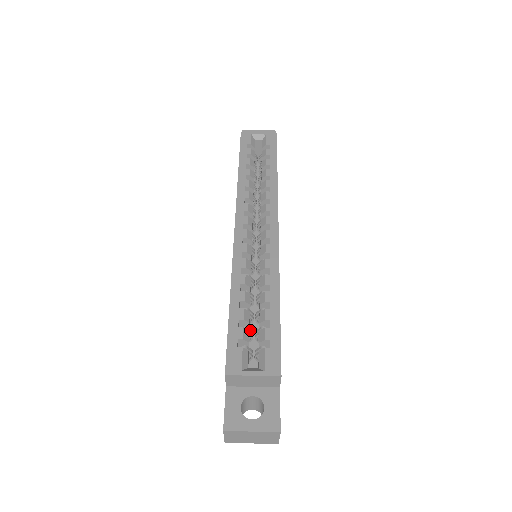
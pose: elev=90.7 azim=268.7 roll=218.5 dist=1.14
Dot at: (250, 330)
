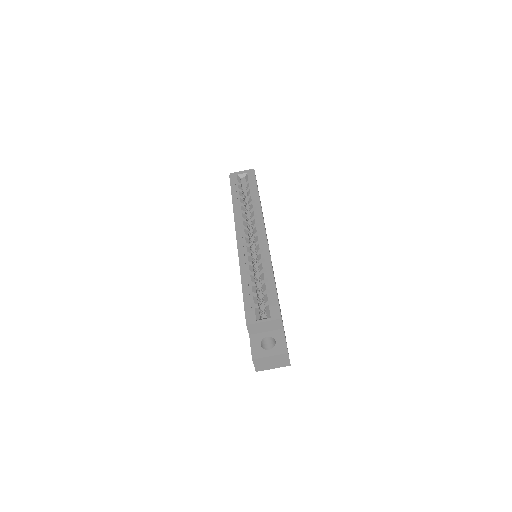
Dot at: (258, 299)
